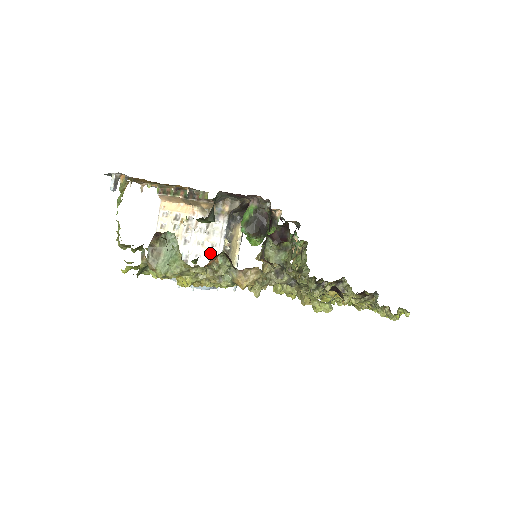
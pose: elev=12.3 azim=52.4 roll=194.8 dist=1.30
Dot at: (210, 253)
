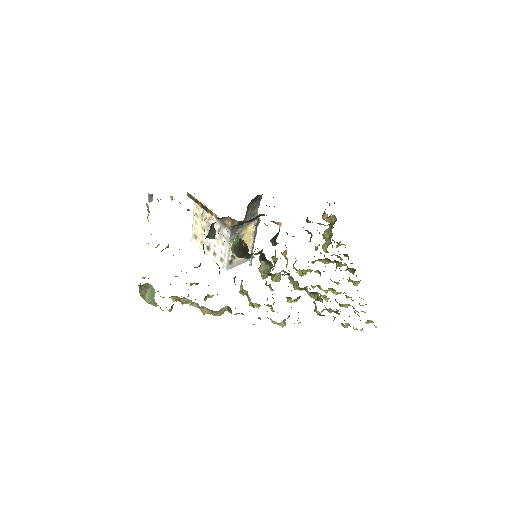
Dot at: (221, 249)
